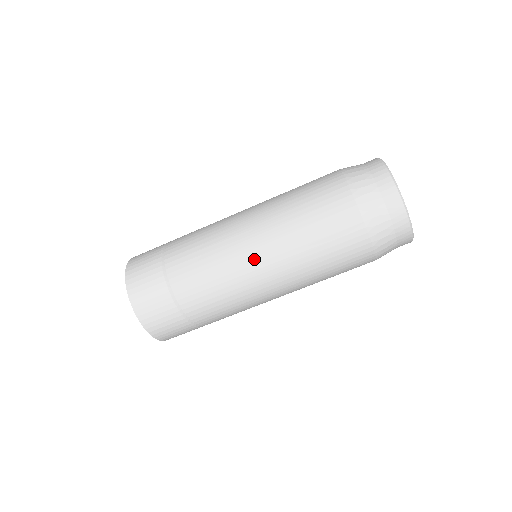
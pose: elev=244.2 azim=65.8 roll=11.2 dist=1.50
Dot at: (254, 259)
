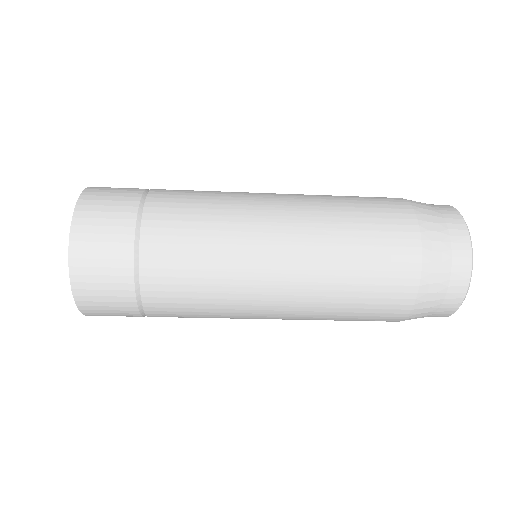
Dot at: (267, 301)
